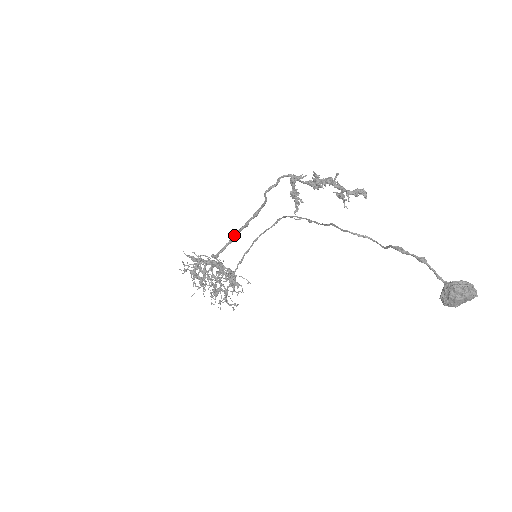
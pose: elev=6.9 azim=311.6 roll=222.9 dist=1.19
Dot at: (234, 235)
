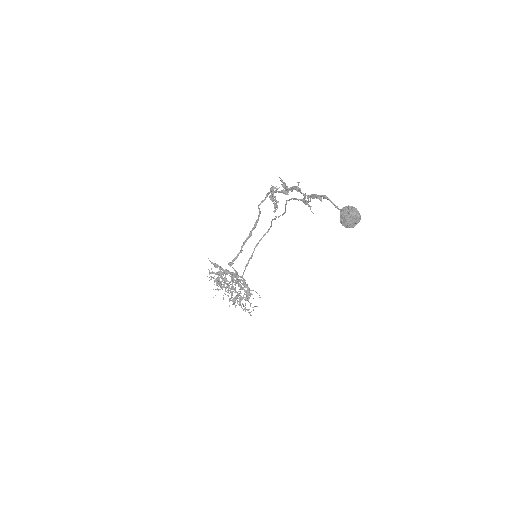
Dot at: (243, 245)
